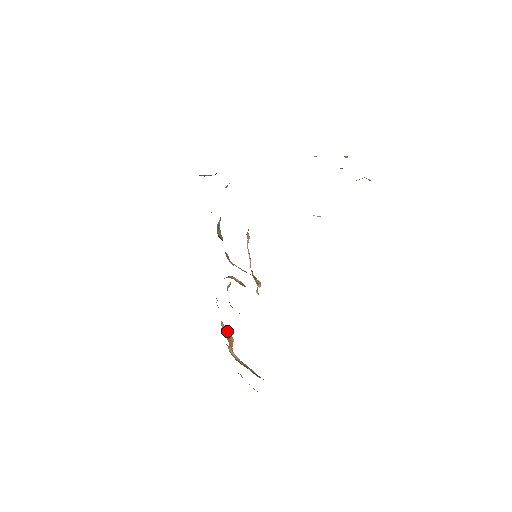
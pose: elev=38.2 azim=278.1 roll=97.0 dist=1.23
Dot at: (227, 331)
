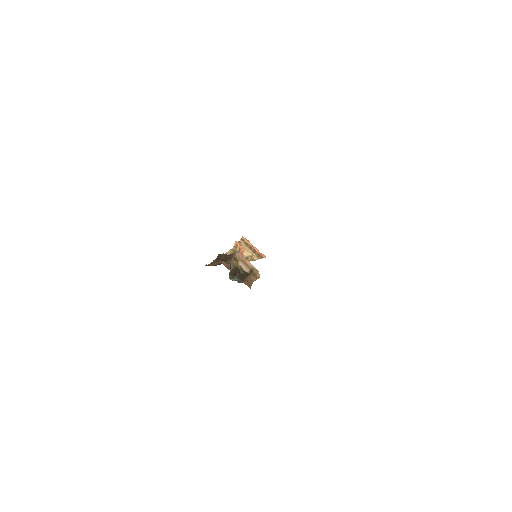
Dot at: (238, 246)
